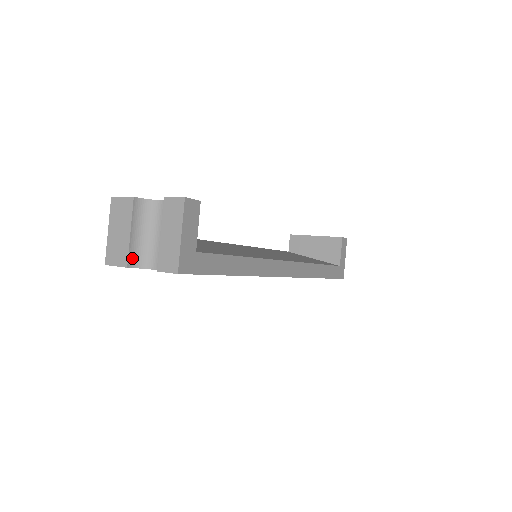
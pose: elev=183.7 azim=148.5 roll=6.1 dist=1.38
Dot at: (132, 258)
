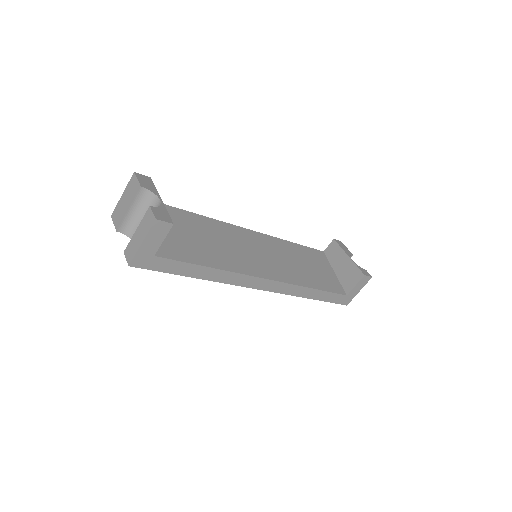
Dot at: (123, 226)
